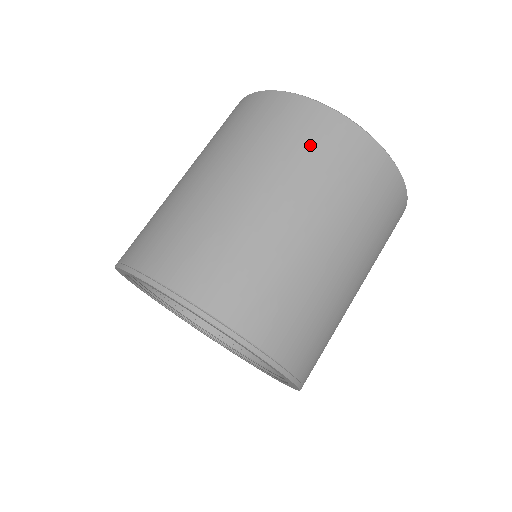
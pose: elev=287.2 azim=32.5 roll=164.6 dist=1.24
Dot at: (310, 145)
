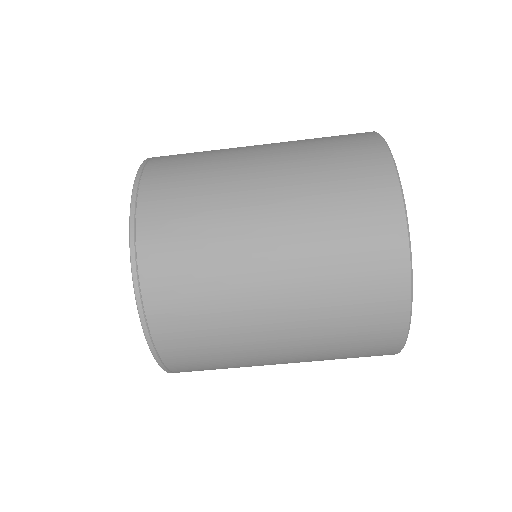
Dot at: (355, 349)
